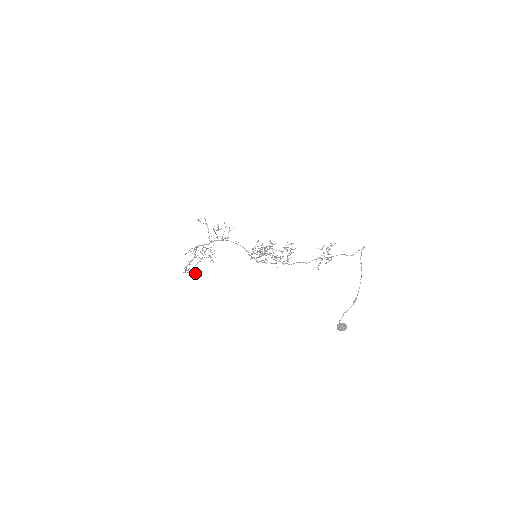
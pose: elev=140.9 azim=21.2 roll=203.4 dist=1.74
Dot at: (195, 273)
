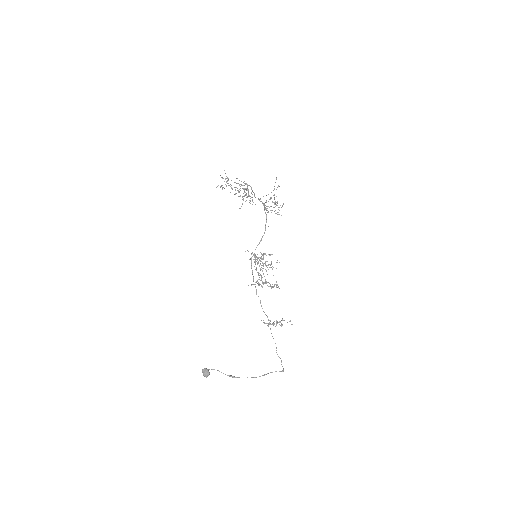
Dot at: occluded
